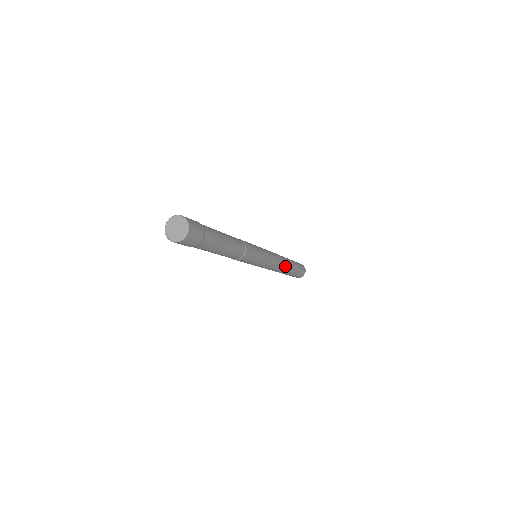
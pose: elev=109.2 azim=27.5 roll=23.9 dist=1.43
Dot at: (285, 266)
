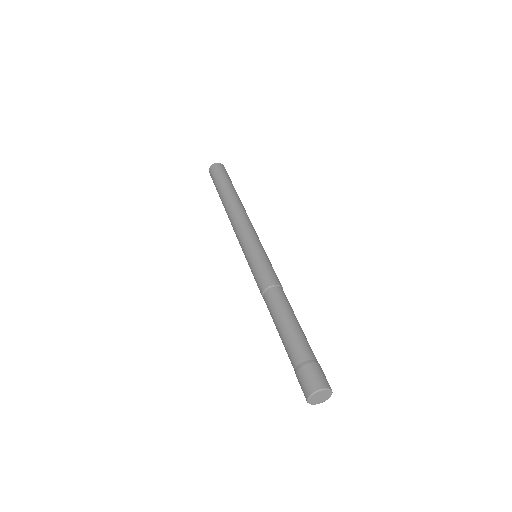
Dot at: occluded
